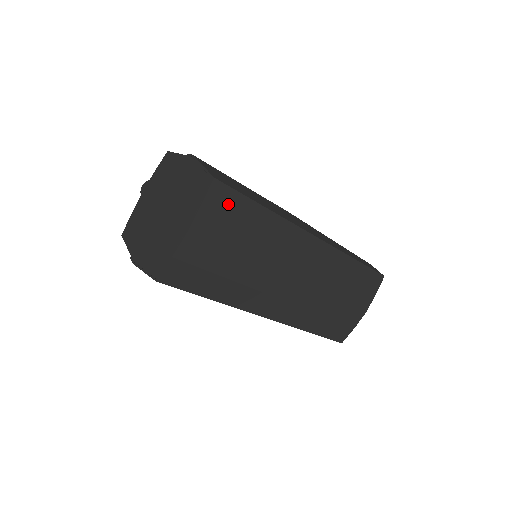
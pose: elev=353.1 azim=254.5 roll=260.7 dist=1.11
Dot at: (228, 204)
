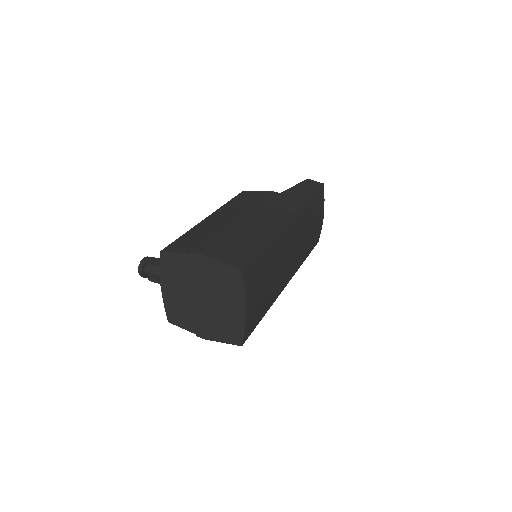
Dot at: (253, 270)
